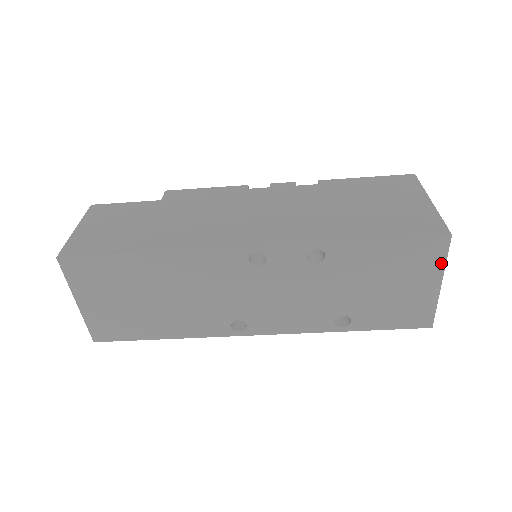
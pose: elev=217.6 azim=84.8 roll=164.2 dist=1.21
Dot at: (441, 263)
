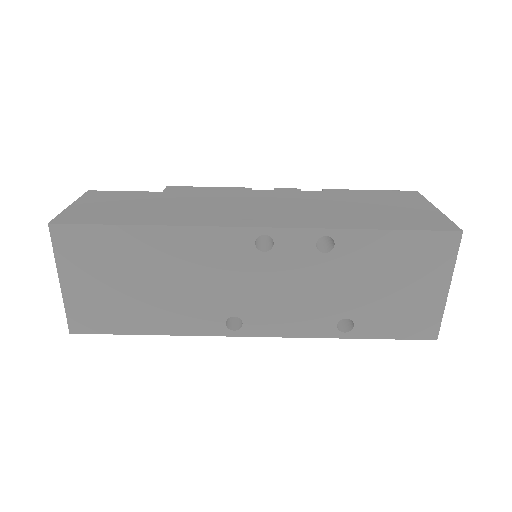
Dot at: (450, 263)
